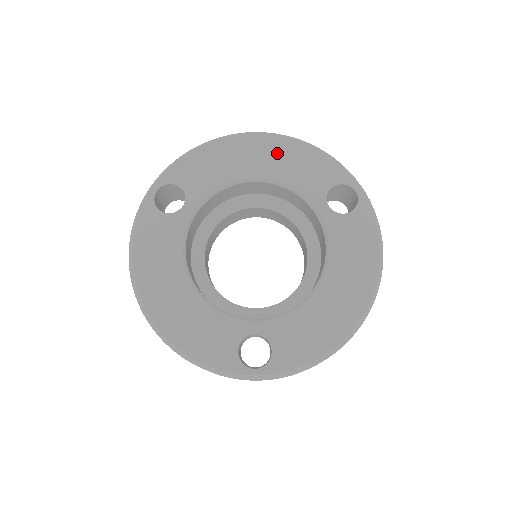
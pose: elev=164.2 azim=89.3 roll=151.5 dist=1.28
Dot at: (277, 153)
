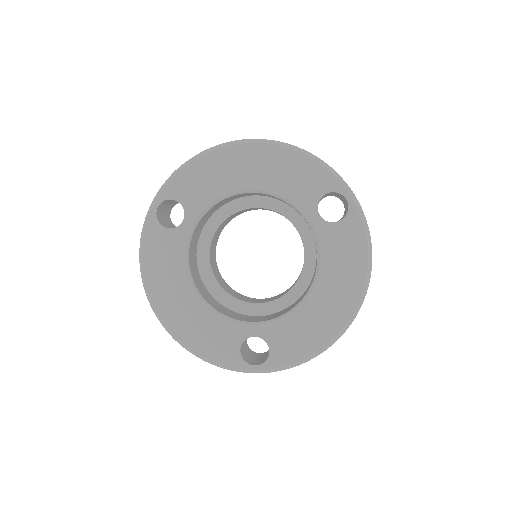
Dot at: (268, 162)
